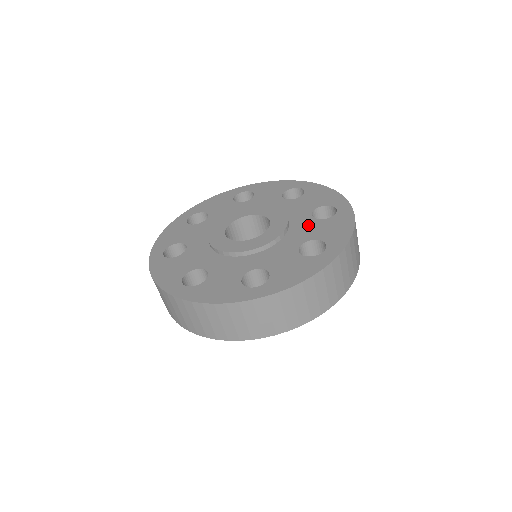
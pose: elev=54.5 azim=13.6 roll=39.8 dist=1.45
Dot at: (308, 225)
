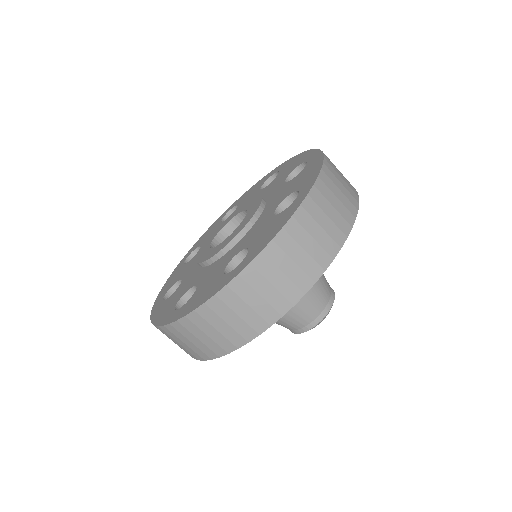
Dot at: (271, 186)
